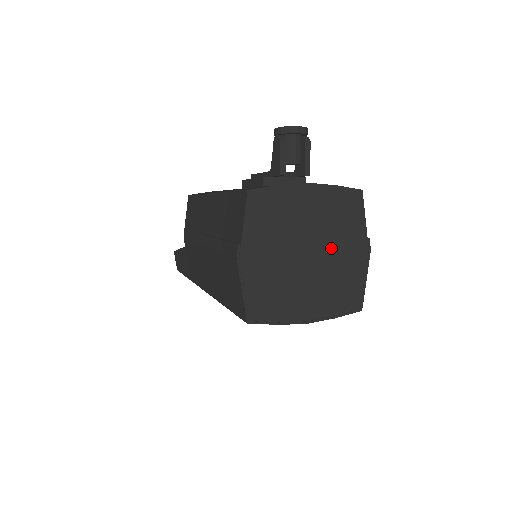
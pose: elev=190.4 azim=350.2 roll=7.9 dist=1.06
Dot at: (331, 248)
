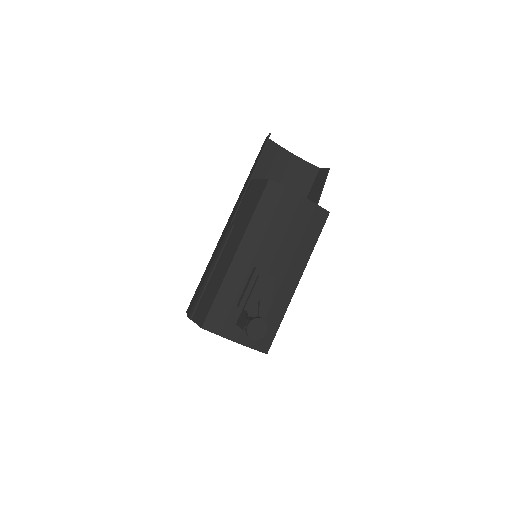
Dot at: occluded
